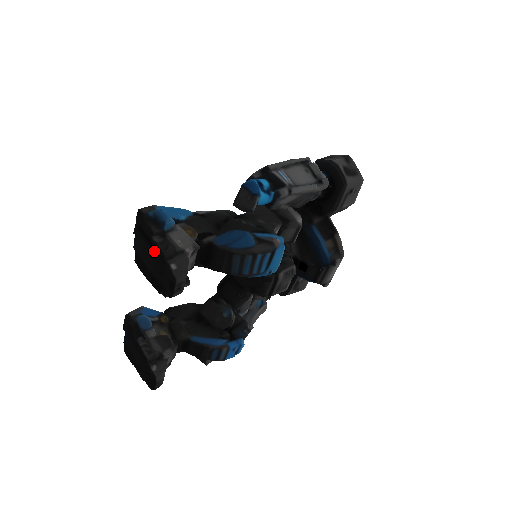
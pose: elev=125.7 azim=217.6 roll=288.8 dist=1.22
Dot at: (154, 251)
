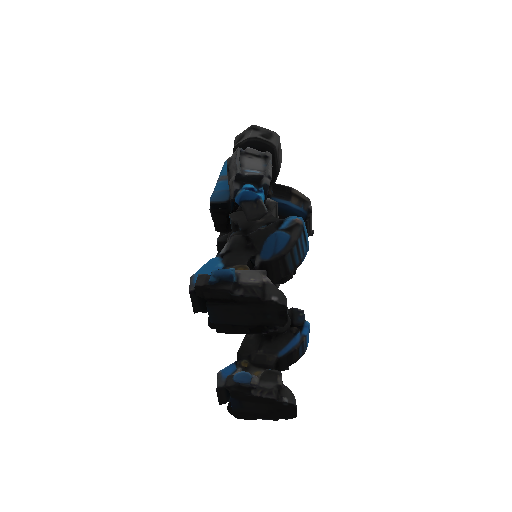
Dot at: (244, 304)
